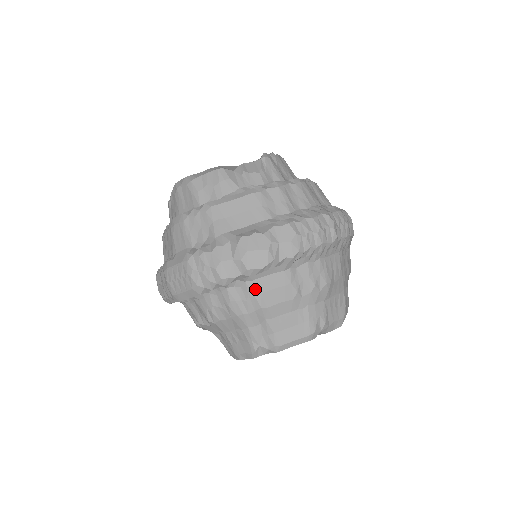
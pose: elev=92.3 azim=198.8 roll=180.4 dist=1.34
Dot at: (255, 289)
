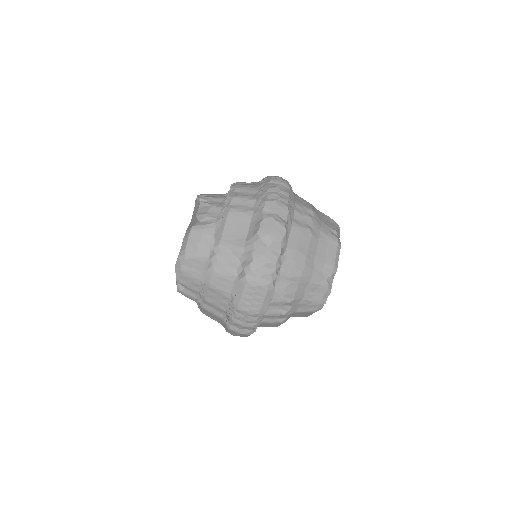
Dot at: (292, 251)
